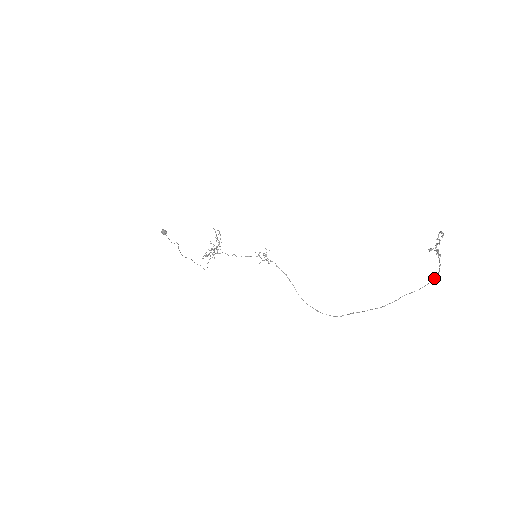
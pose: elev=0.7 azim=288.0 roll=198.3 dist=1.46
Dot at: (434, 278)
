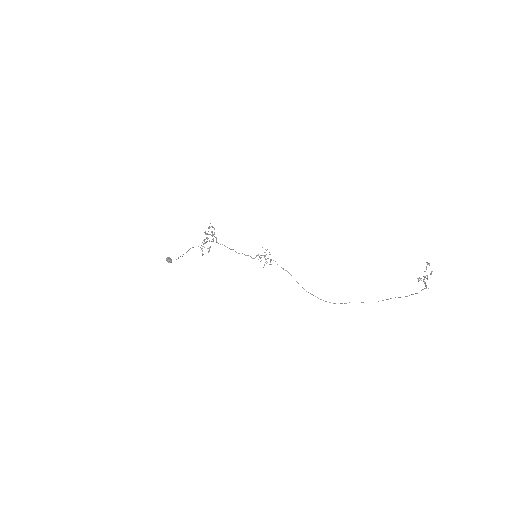
Dot at: occluded
